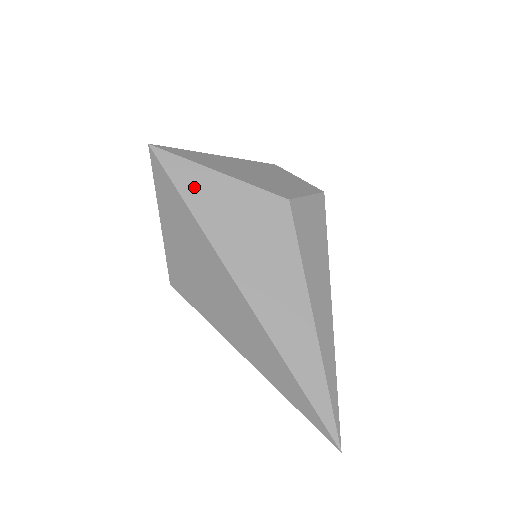
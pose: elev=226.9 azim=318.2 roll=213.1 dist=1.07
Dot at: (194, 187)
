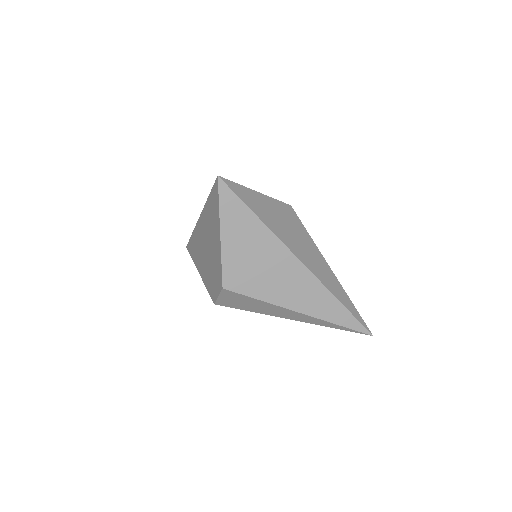
Dot at: (252, 202)
